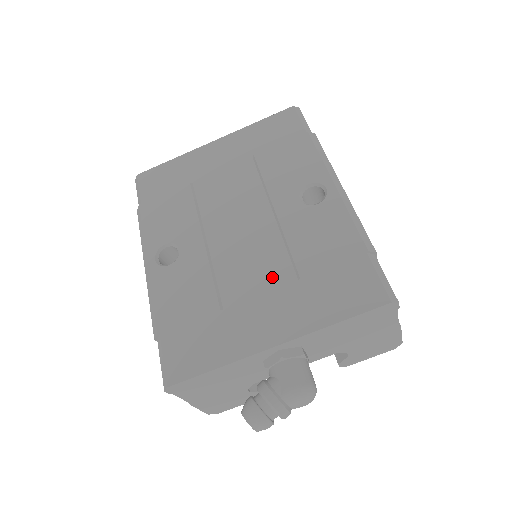
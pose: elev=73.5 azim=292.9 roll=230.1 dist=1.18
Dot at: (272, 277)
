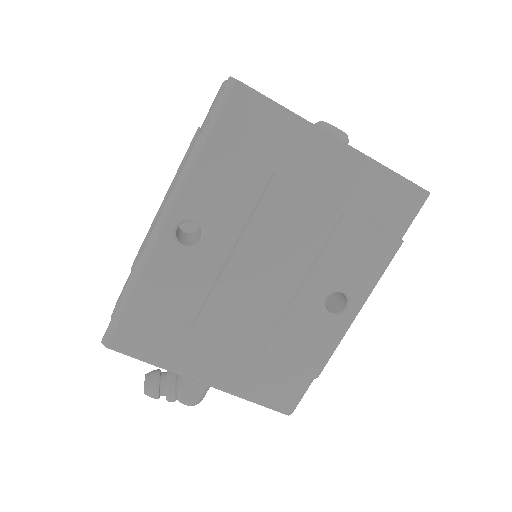
Dot at: (246, 337)
